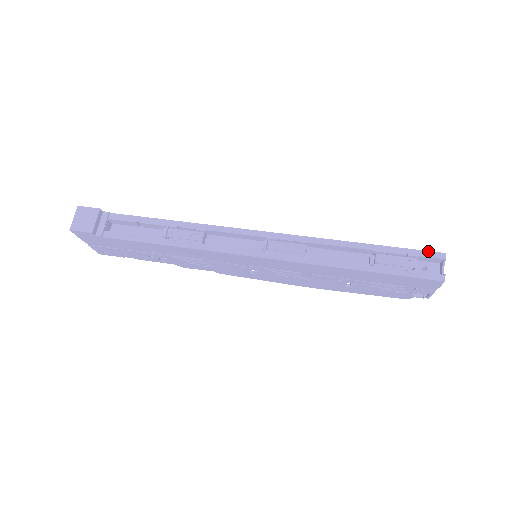
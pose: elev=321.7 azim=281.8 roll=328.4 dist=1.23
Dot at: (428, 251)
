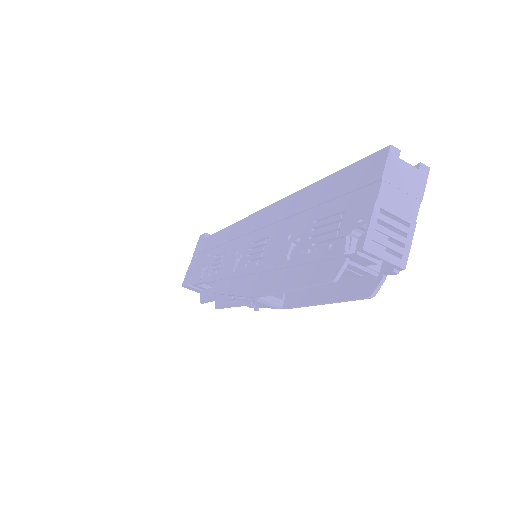
Dot at: occluded
